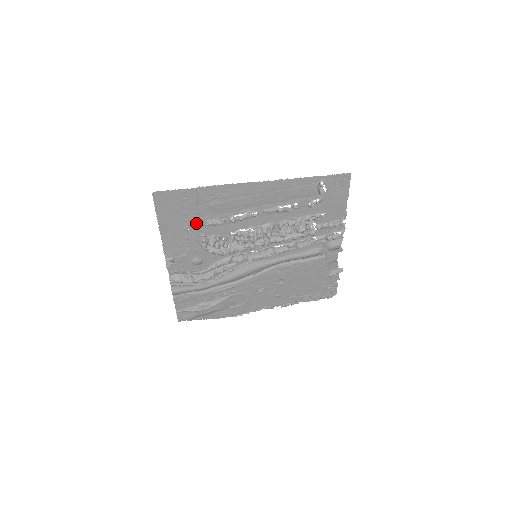
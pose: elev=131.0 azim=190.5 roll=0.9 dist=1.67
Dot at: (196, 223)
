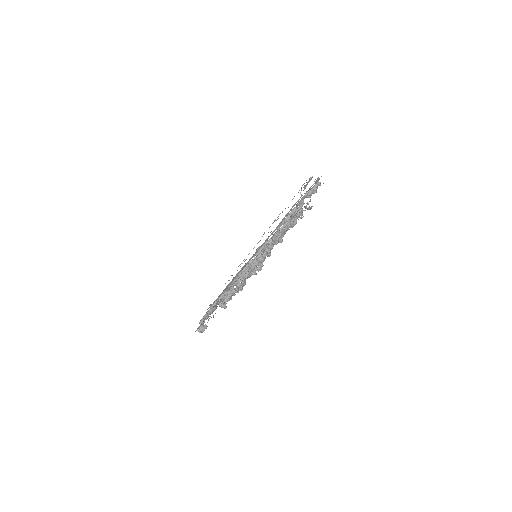
Dot at: occluded
